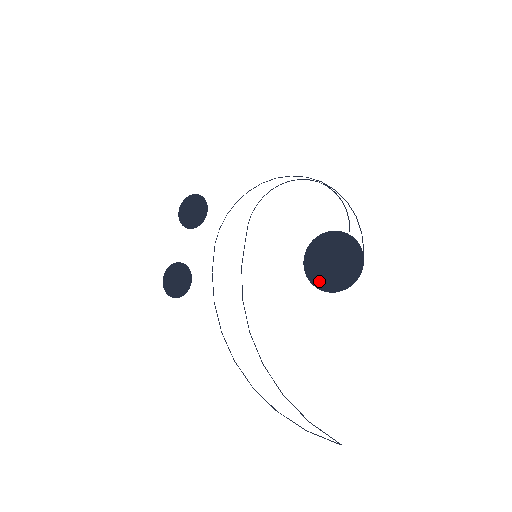
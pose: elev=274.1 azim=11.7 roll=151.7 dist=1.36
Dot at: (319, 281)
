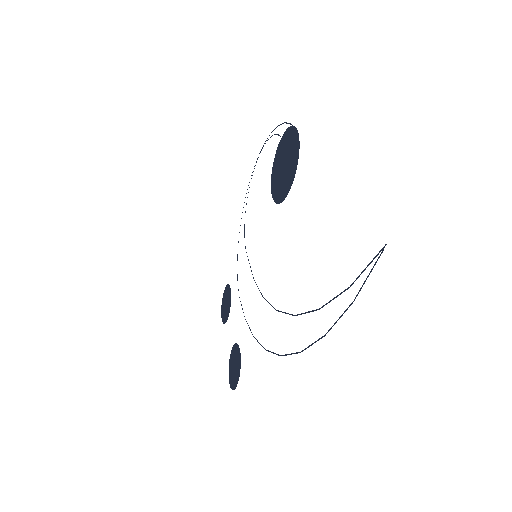
Dot at: (285, 189)
